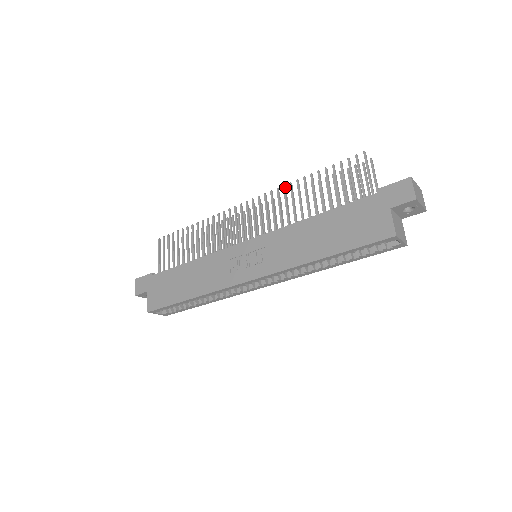
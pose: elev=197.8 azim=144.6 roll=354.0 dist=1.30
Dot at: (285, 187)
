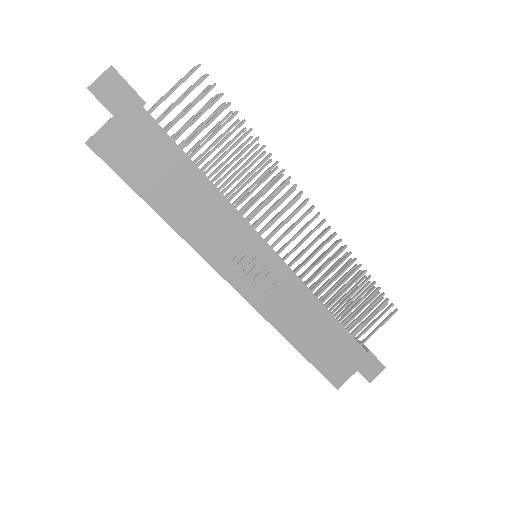
Dot at: (345, 248)
